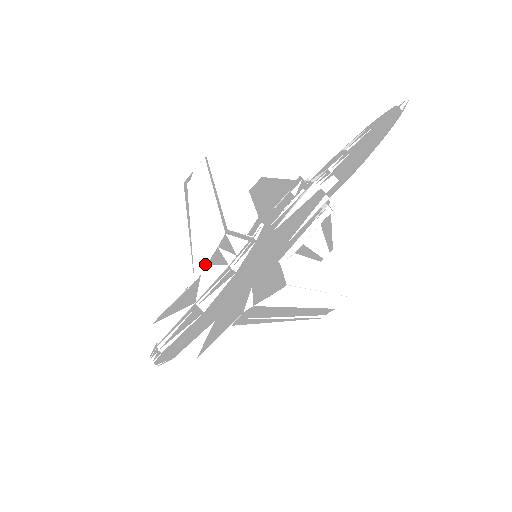
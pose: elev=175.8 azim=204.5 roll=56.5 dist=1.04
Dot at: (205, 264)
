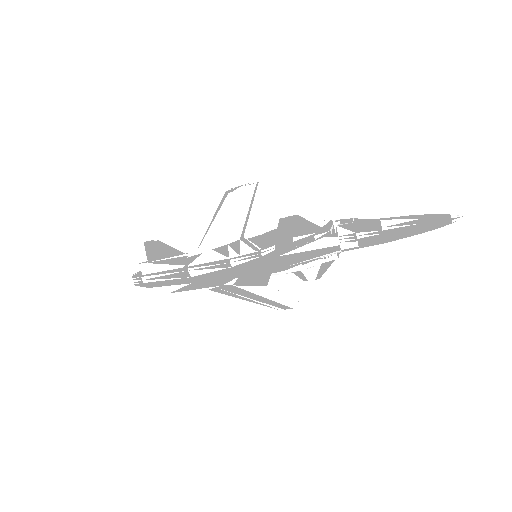
Dot at: (210, 248)
